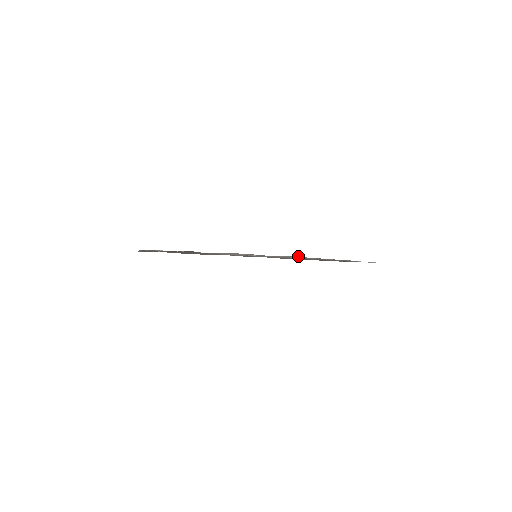
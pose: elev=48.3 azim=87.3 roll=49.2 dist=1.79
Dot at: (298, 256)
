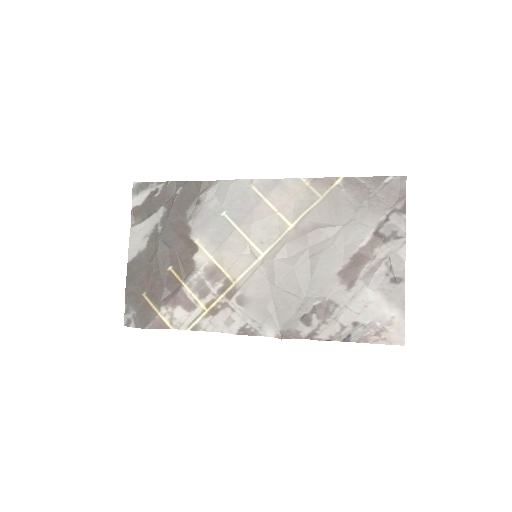
Dot at: (315, 230)
